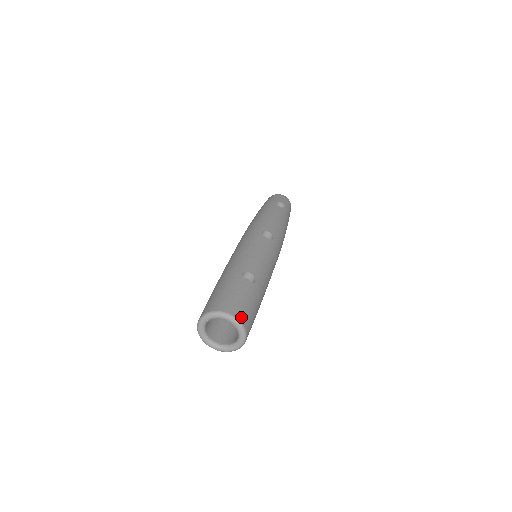
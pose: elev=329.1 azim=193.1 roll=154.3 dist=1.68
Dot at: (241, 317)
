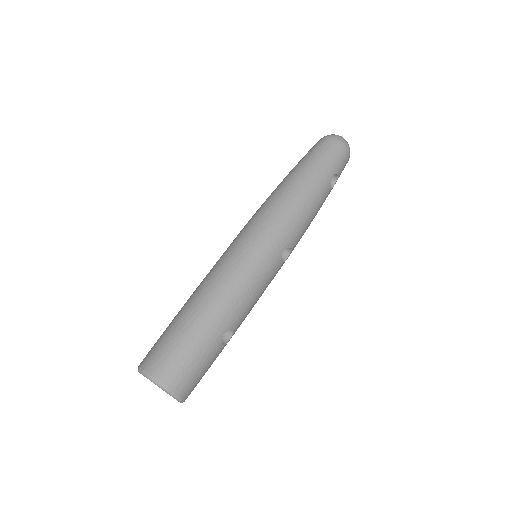
Dot at: occluded
